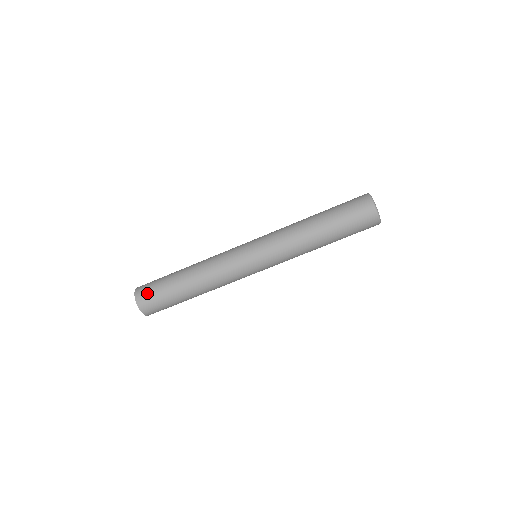
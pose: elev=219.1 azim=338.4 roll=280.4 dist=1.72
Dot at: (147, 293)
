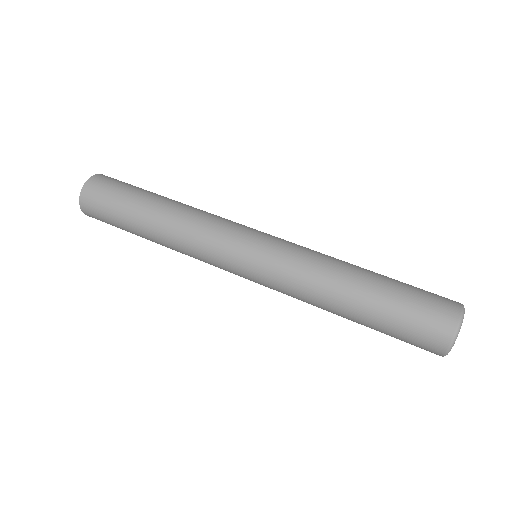
Dot at: (95, 211)
